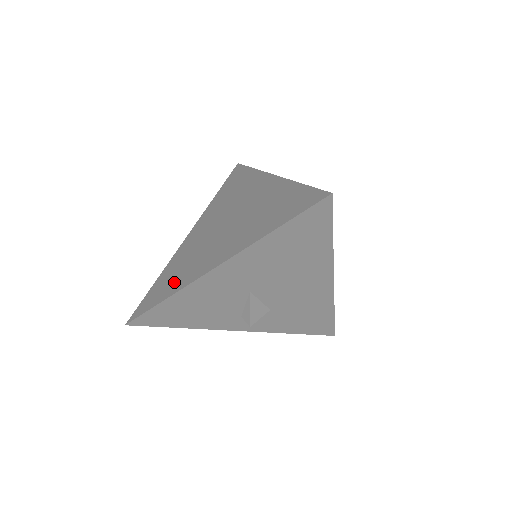
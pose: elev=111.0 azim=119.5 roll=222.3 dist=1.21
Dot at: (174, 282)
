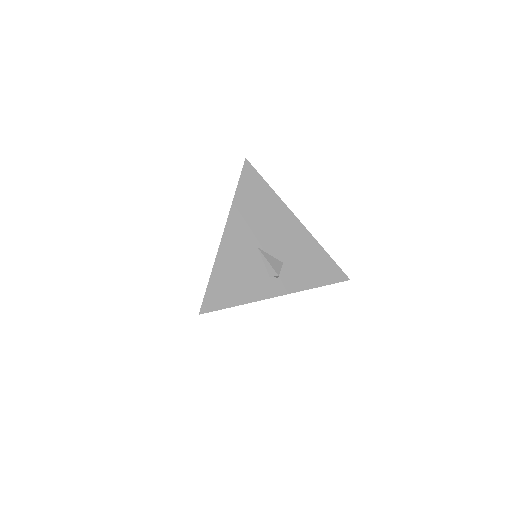
Dot at: occluded
